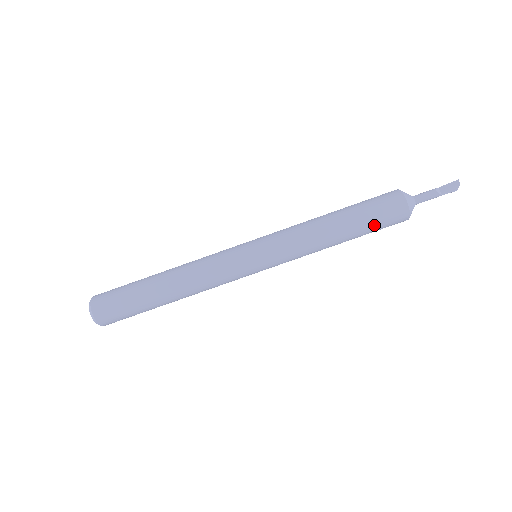
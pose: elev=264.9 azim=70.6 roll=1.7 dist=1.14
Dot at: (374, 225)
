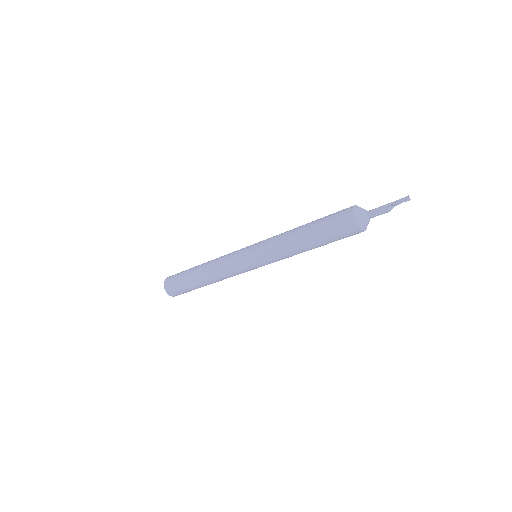
Dot at: occluded
